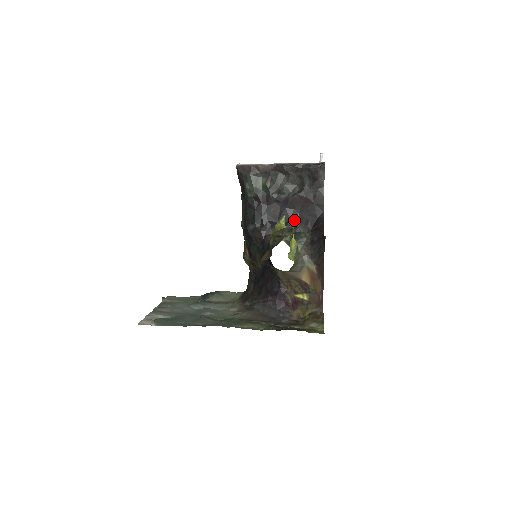
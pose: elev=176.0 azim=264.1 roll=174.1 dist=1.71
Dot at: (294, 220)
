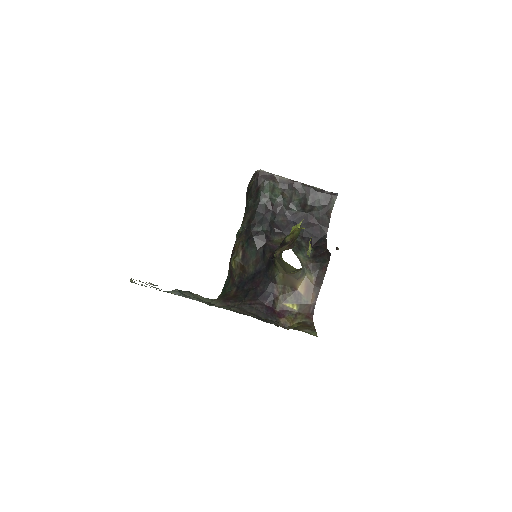
Dot at: occluded
